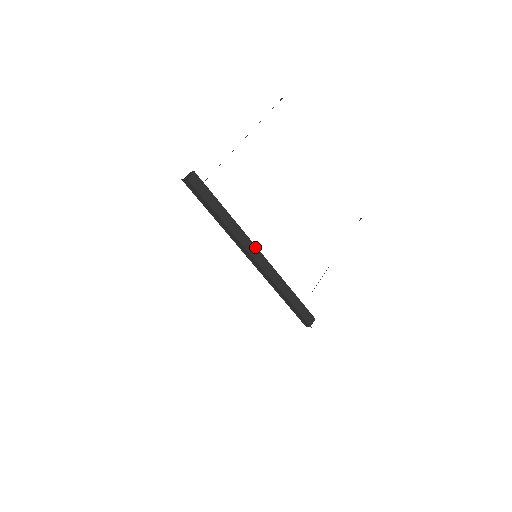
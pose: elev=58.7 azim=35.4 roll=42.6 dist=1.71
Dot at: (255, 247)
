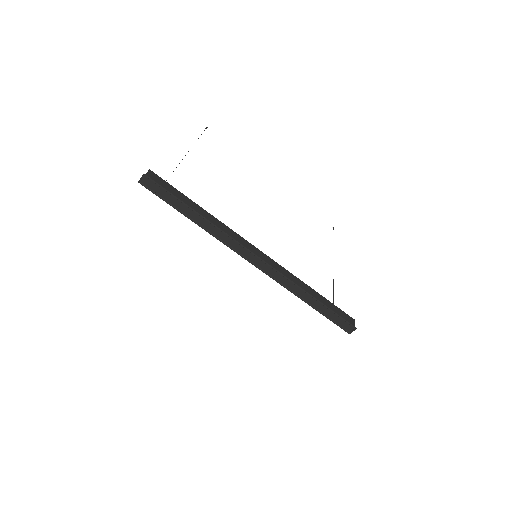
Dot at: (251, 245)
